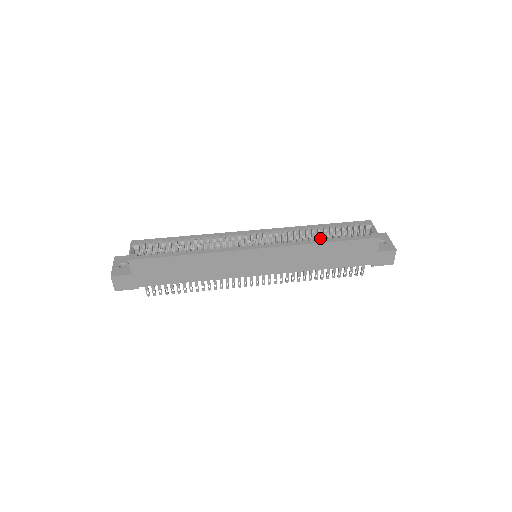
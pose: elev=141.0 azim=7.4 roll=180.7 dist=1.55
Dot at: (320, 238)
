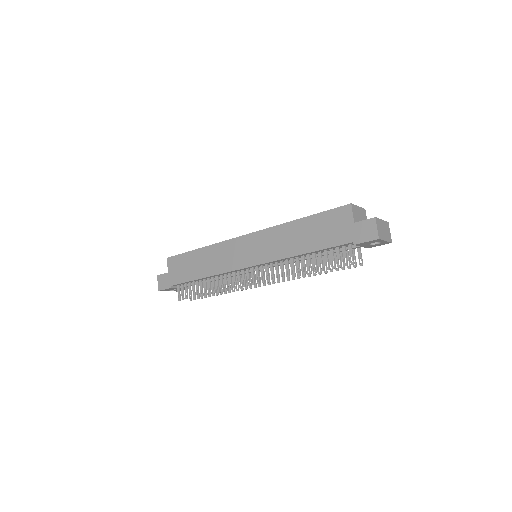
Dot at: occluded
